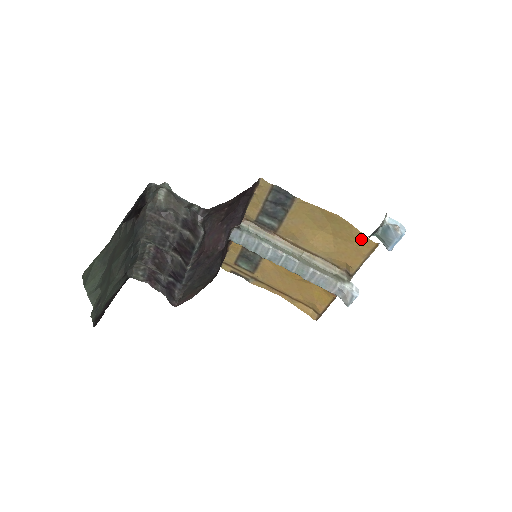
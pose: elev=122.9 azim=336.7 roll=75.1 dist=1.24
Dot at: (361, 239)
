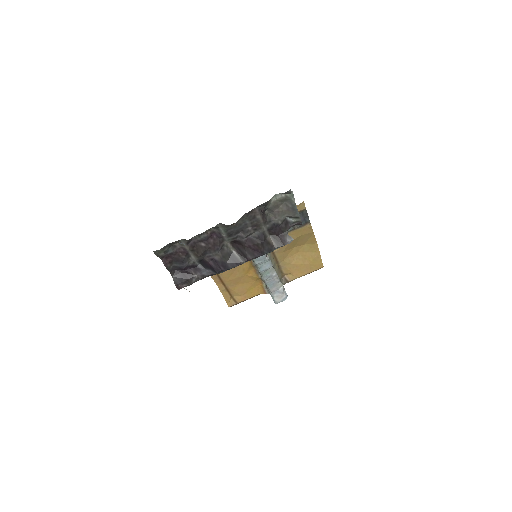
Dot at: (317, 262)
